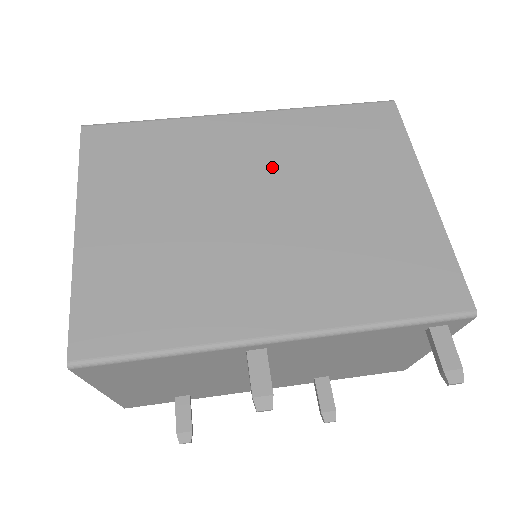
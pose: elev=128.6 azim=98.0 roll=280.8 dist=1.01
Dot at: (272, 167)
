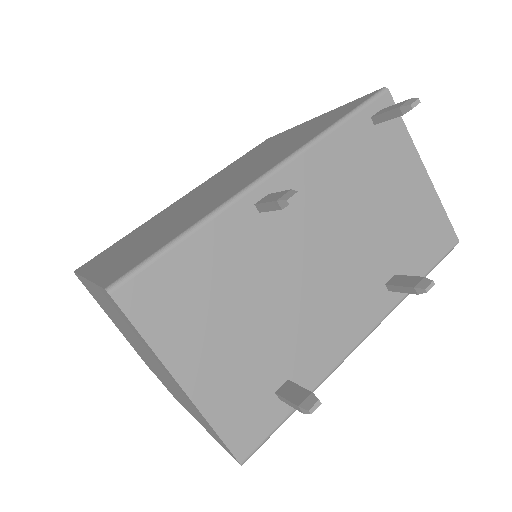
Dot at: (211, 184)
